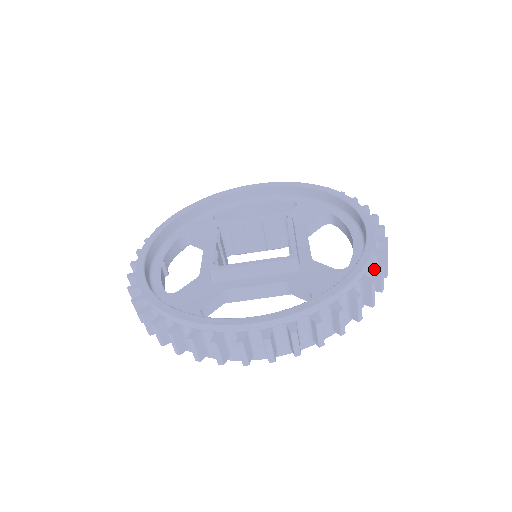
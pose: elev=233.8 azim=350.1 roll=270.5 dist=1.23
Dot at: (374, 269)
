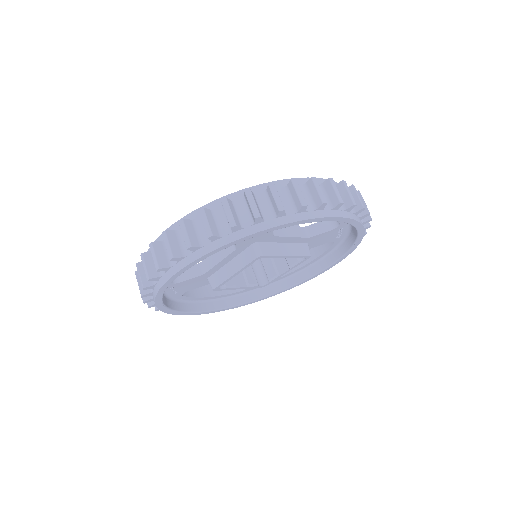
Dot at: occluded
